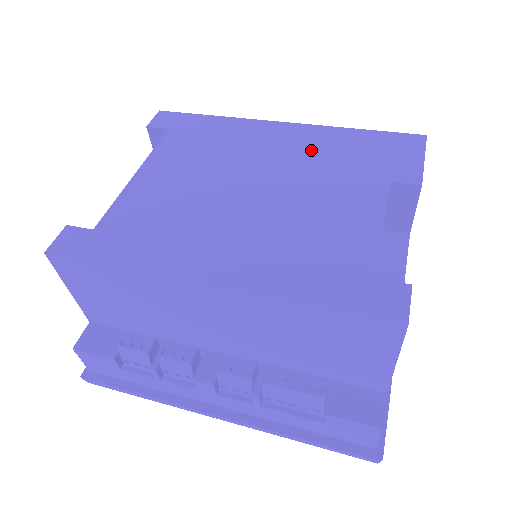
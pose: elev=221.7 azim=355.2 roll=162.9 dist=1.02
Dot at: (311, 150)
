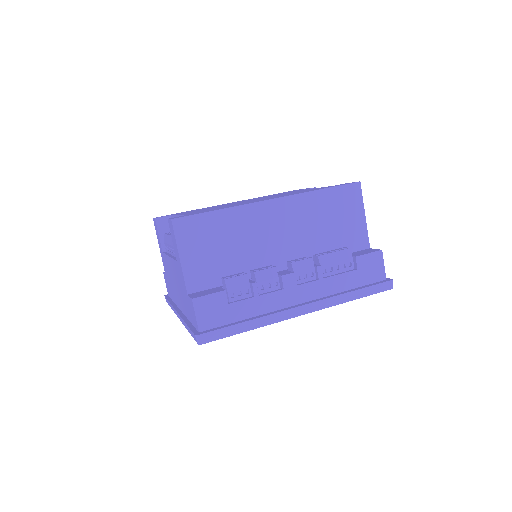
Dot at: occluded
